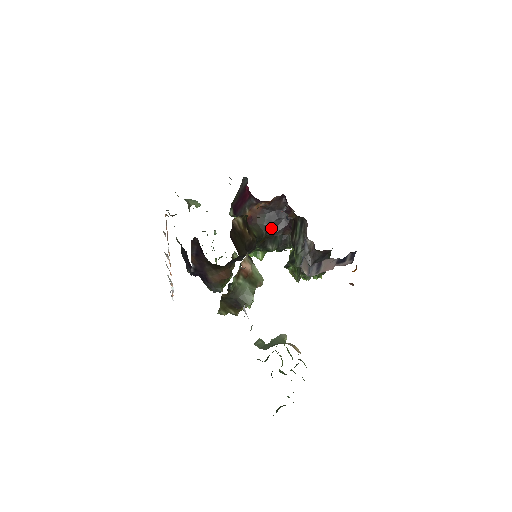
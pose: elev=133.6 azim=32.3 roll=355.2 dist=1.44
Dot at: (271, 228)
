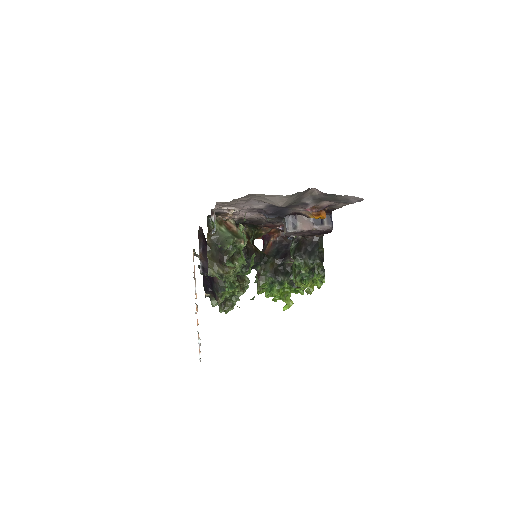
Dot at: (279, 256)
